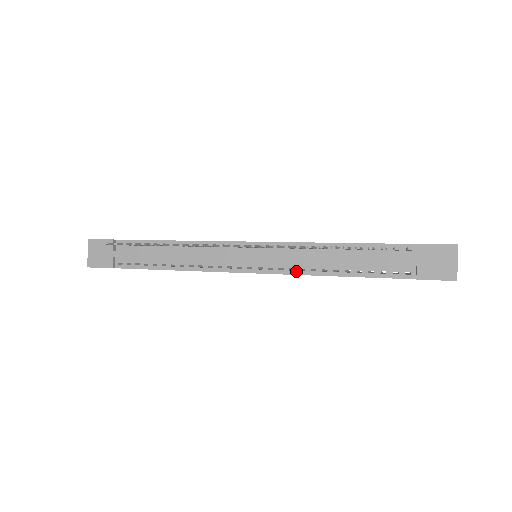
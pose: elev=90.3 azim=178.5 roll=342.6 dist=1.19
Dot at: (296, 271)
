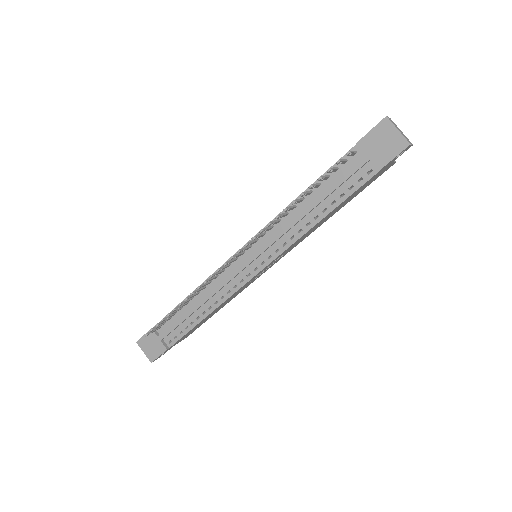
Dot at: (288, 243)
